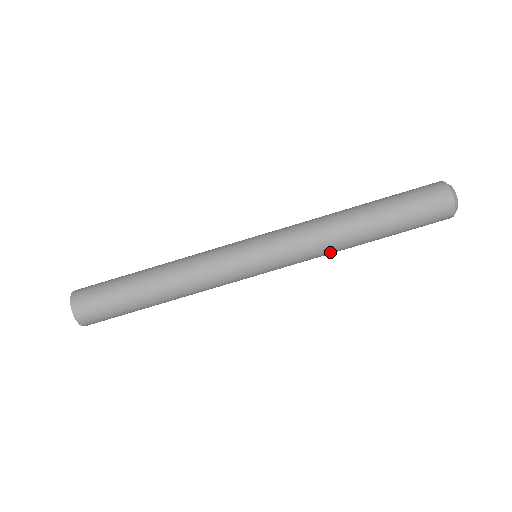
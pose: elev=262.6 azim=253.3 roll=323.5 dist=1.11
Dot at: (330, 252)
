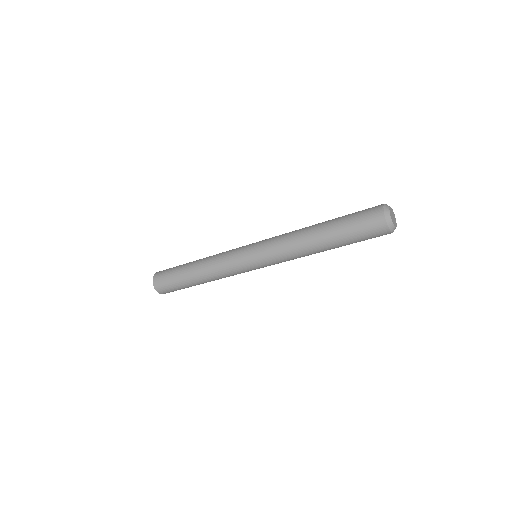
Dot at: occluded
